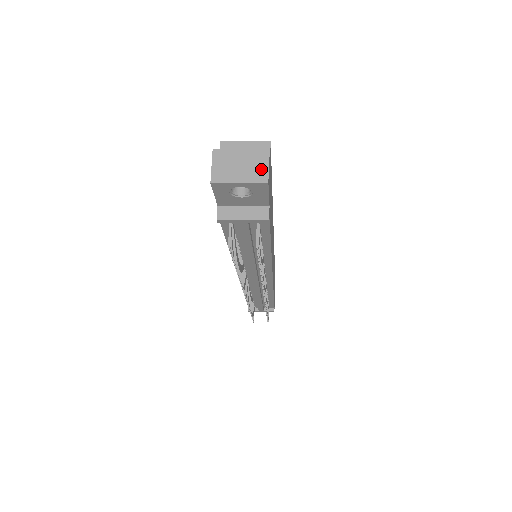
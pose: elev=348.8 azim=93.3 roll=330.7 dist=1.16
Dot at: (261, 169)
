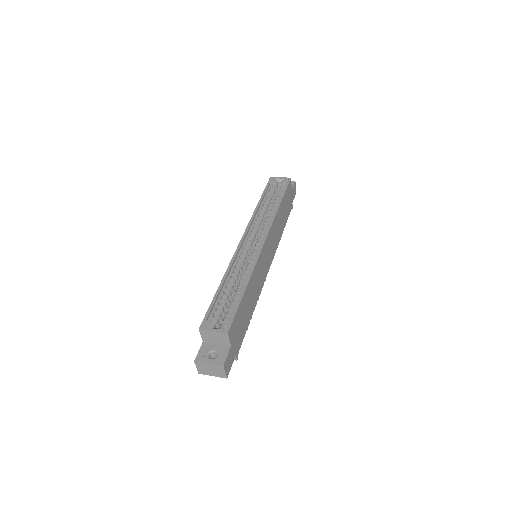
Dot at: (222, 373)
